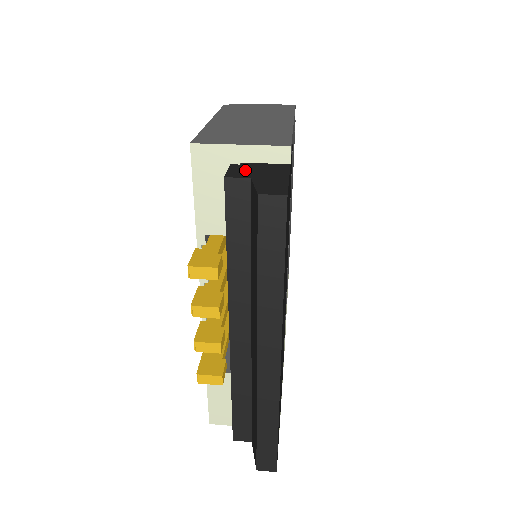
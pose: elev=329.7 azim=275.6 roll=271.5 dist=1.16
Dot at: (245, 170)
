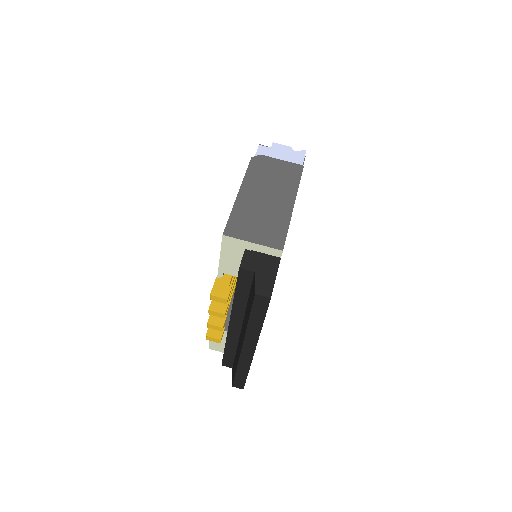
Dot at: (253, 260)
